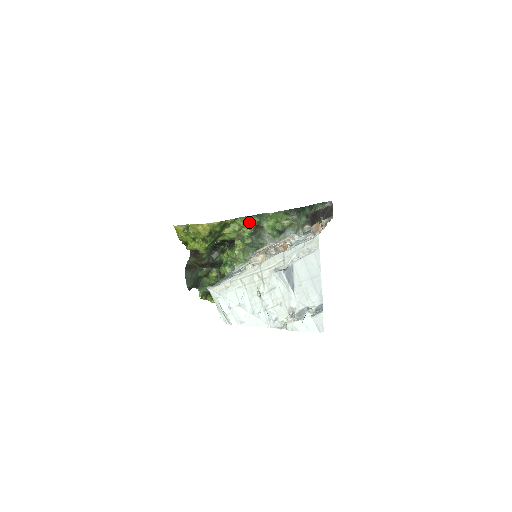
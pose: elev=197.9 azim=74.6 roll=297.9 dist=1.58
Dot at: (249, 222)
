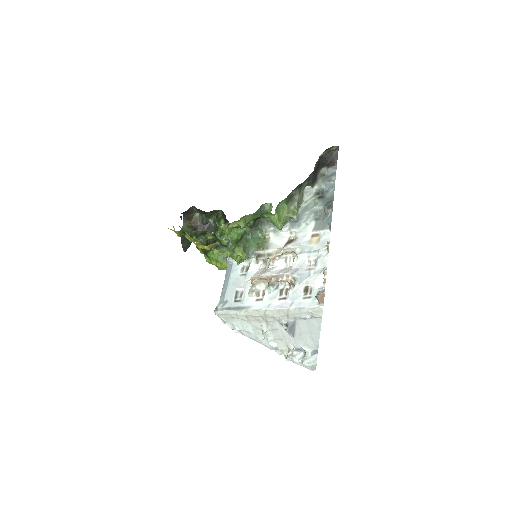
Dot at: (249, 219)
